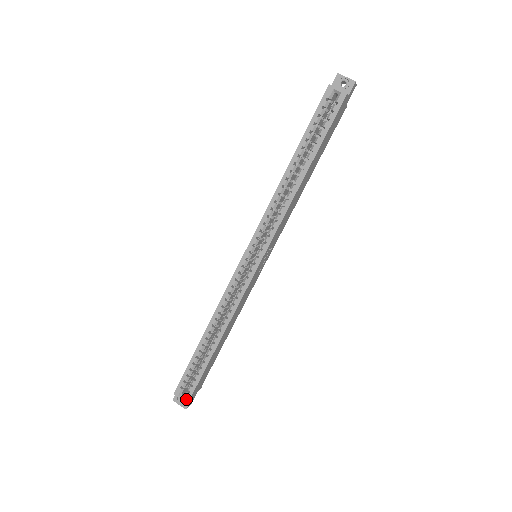
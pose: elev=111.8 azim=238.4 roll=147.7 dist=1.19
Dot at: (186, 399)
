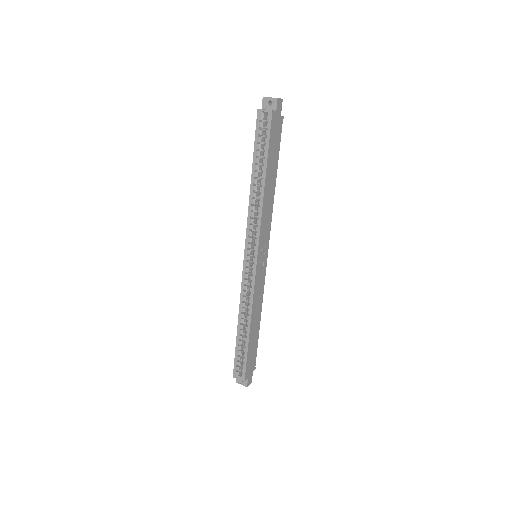
Dot at: (242, 379)
